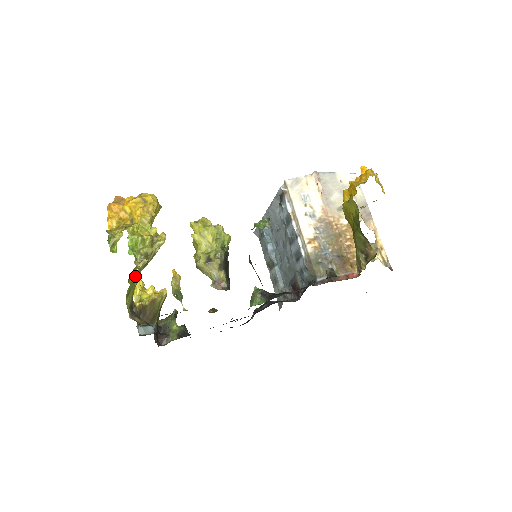
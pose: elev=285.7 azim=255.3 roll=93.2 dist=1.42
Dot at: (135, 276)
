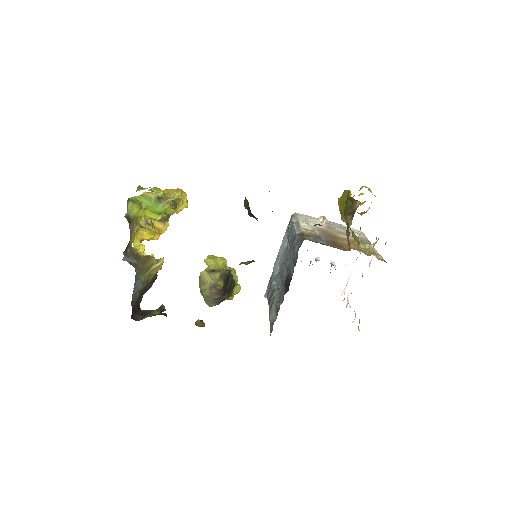
Dot at: (145, 197)
